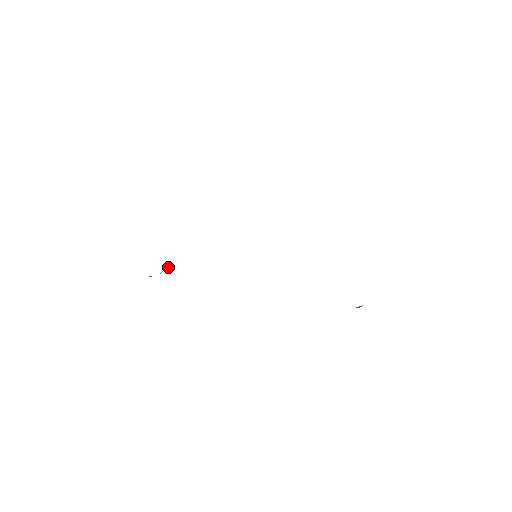
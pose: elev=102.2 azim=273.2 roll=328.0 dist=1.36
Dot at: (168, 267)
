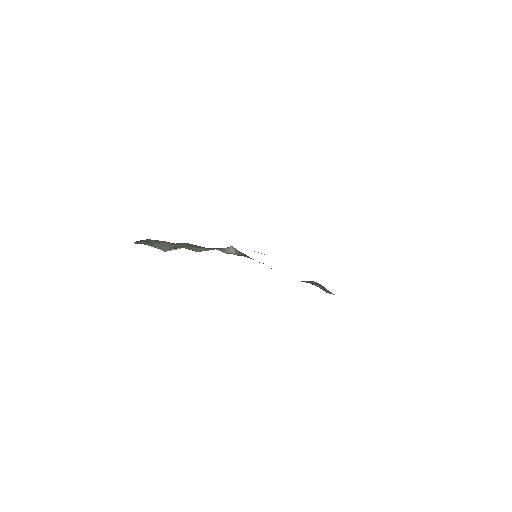
Dot at: (176, 249)
